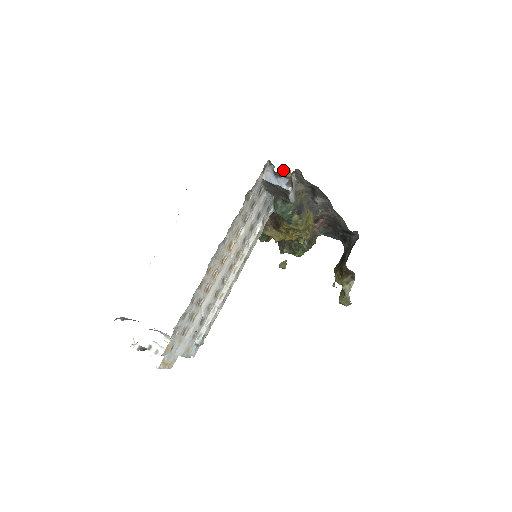
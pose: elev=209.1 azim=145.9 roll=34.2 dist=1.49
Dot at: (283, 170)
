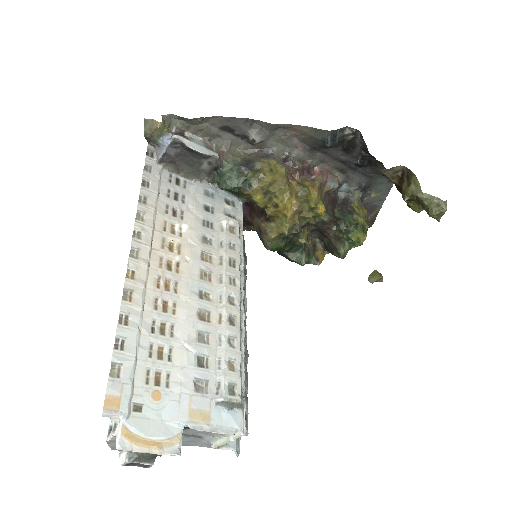
Dot at: (146, 126)
